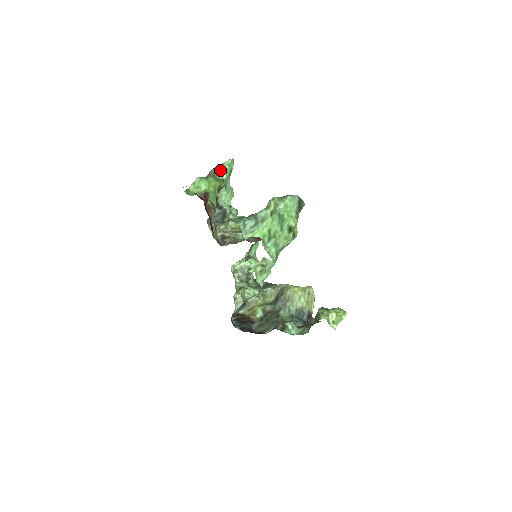
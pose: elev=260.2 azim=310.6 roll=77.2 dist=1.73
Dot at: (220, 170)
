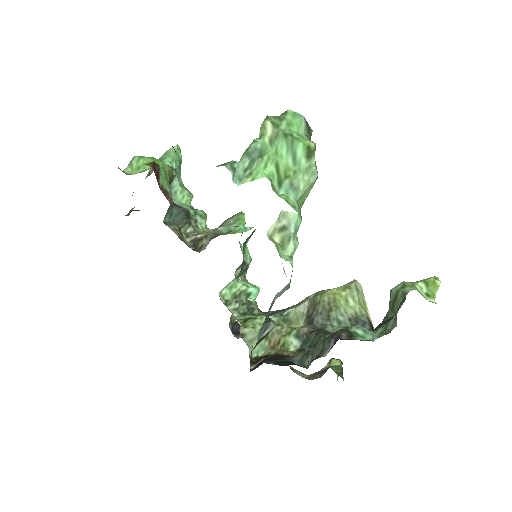
Dot at: (164, 158)
